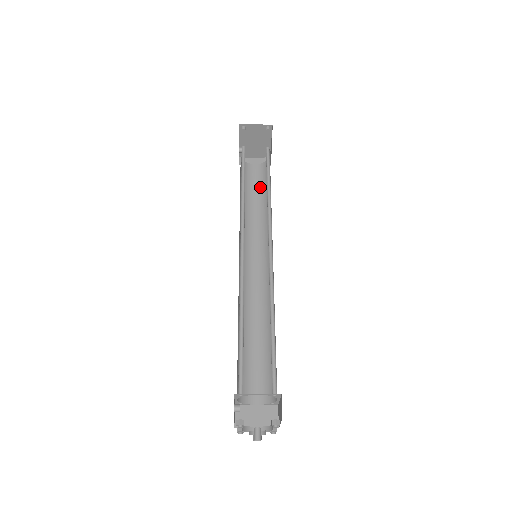
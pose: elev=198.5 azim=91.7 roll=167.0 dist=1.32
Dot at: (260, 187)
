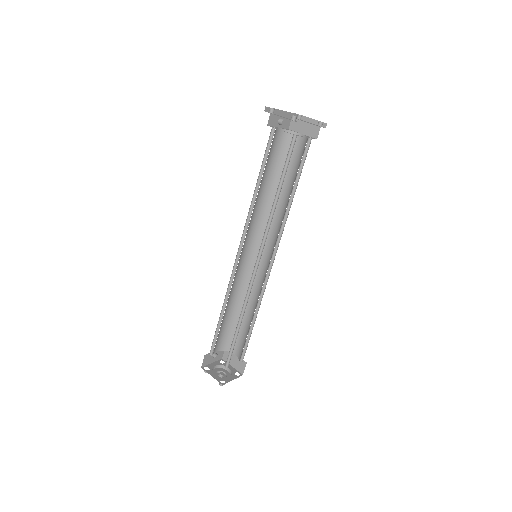
Dot at: (295, 170)
